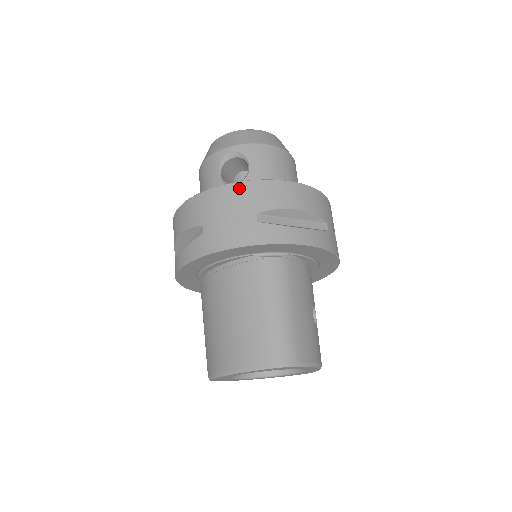
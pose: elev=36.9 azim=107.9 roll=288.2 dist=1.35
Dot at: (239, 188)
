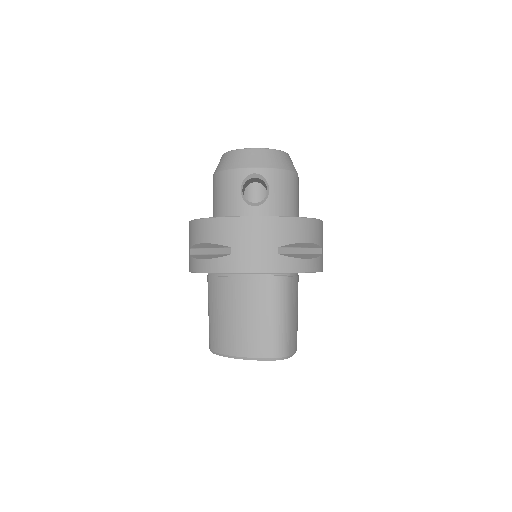
Dot at: (266, 222)
